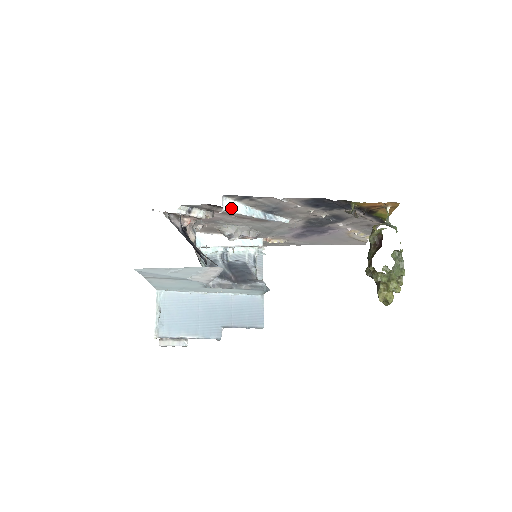
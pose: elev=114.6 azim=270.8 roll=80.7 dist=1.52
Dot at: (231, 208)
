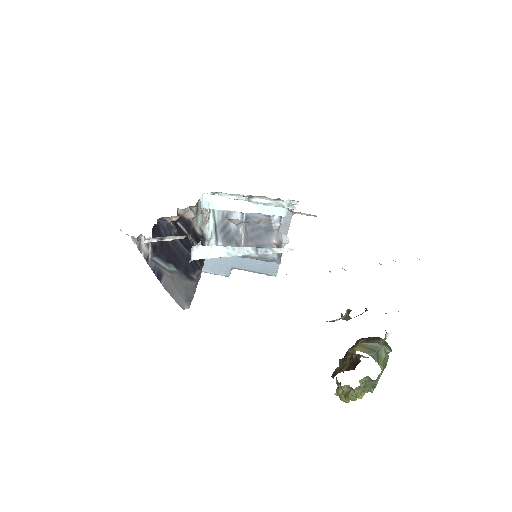
Dot at: (204, 255)
